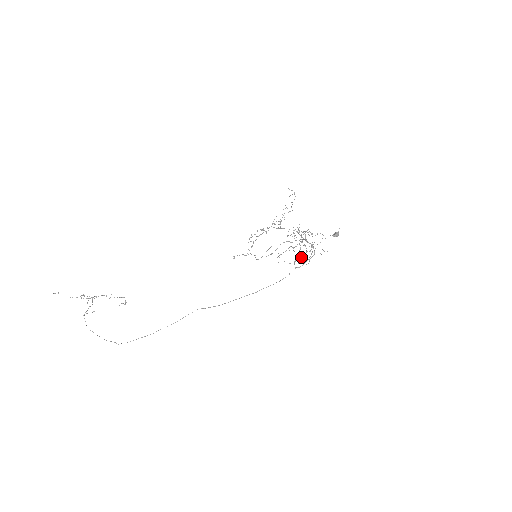
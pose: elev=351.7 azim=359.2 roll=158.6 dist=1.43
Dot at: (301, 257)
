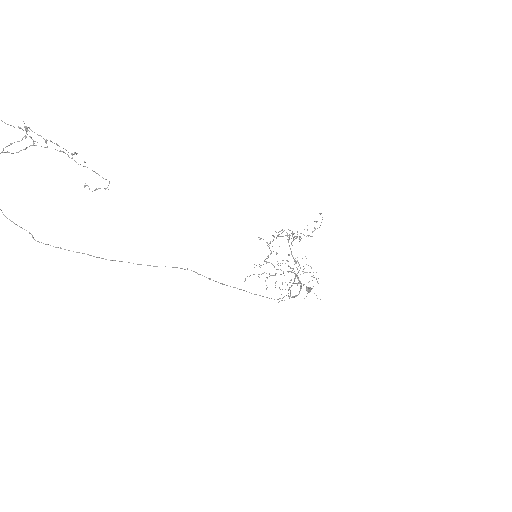
Dot at: occluded
